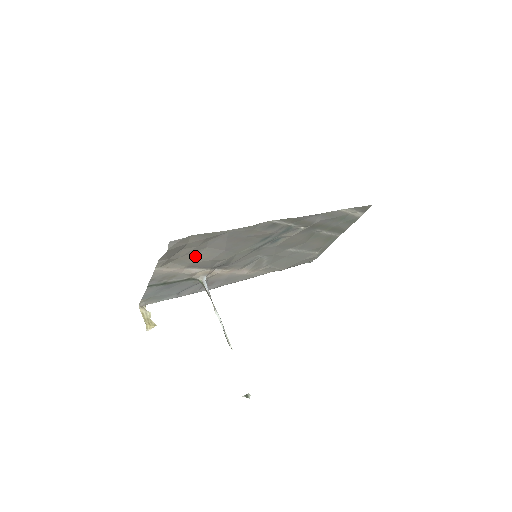
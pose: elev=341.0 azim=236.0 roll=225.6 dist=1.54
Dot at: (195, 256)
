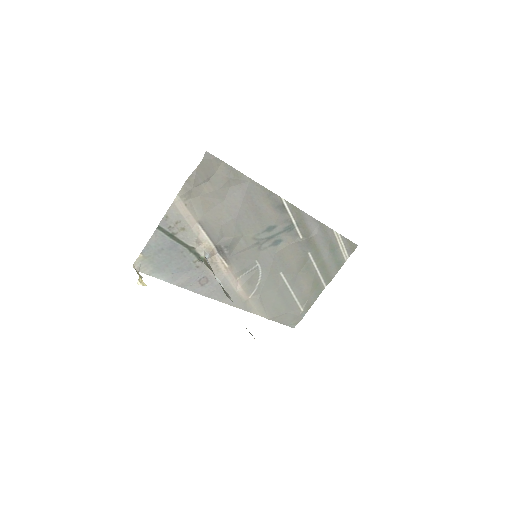
Dot at: (212, 207)
